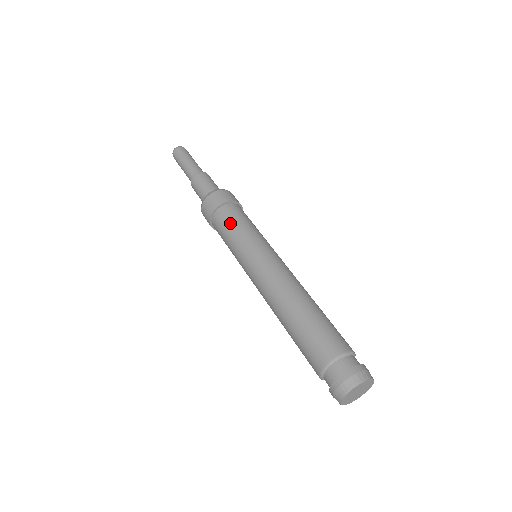
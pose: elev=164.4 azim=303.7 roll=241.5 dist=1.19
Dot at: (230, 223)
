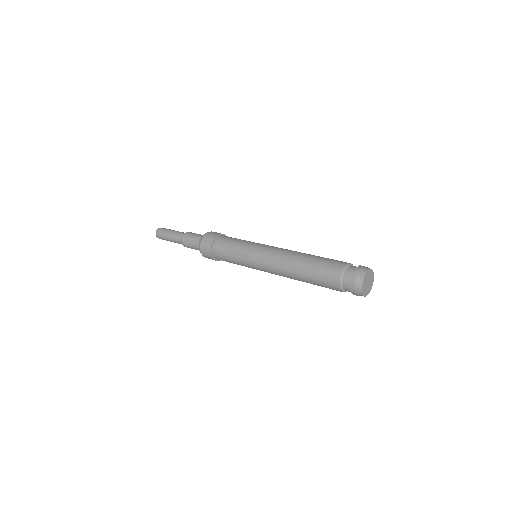
Dot at: (228, 244)
